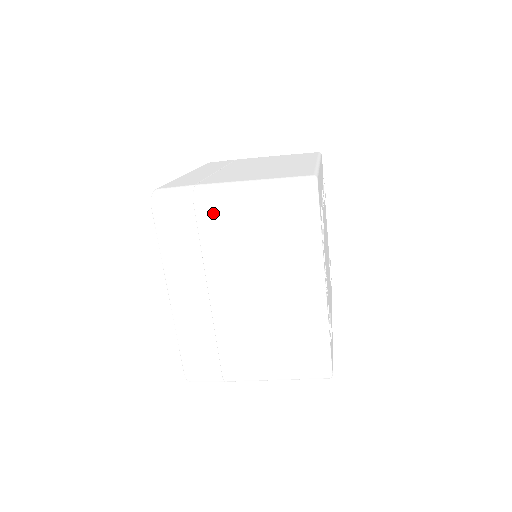
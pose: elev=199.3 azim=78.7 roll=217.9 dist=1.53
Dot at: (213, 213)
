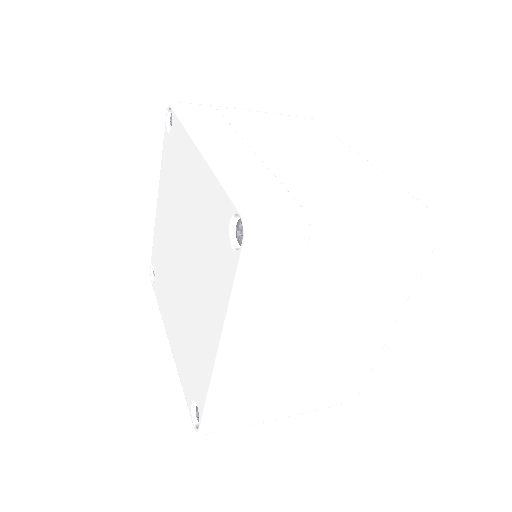
Dot at: (327, 255)
